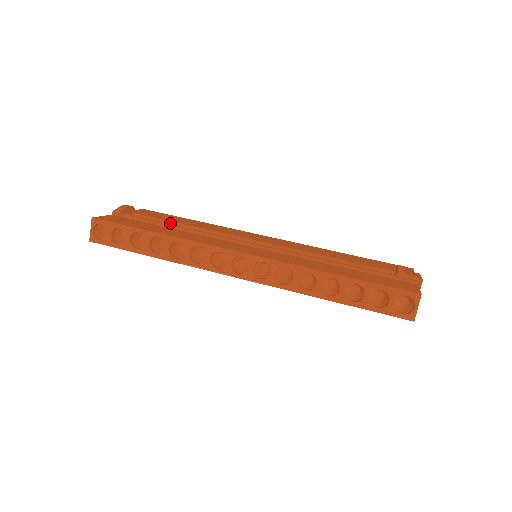
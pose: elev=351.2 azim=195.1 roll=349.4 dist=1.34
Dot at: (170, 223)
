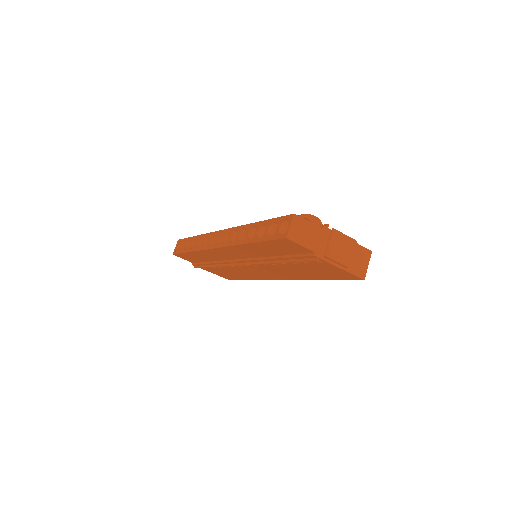
Dot at: occluded
